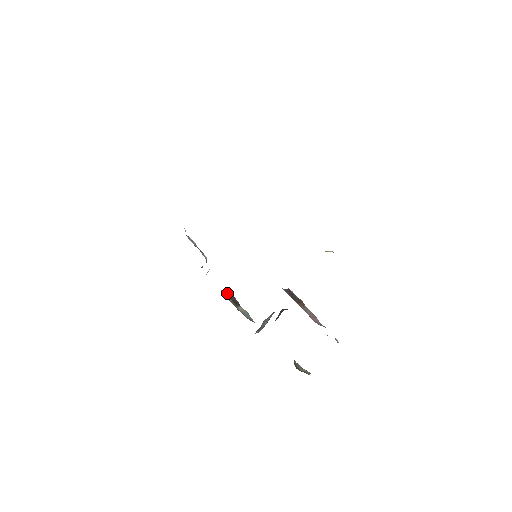
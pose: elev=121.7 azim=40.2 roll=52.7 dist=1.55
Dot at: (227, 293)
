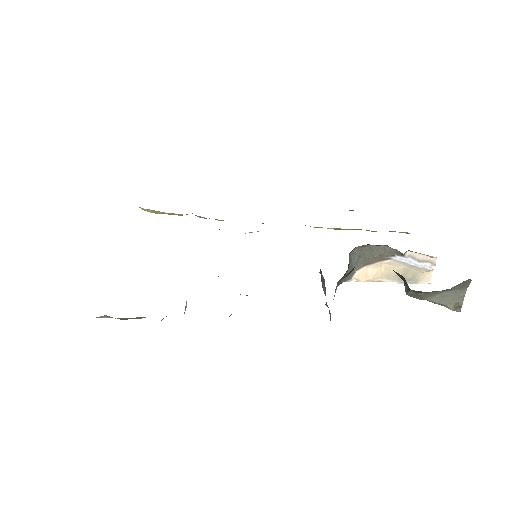
Dot at: occluded
